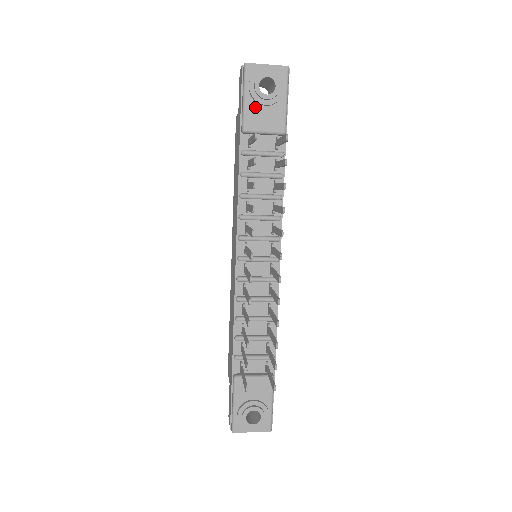
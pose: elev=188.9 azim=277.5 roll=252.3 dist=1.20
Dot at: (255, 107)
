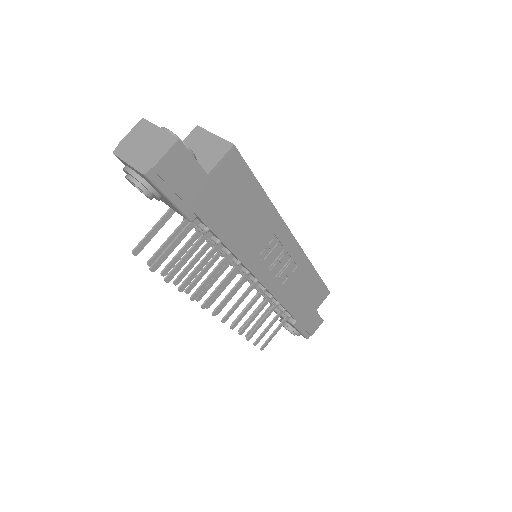
Dot at: occluded
